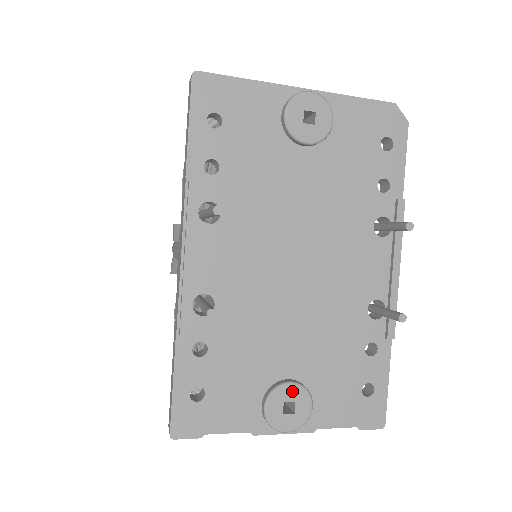
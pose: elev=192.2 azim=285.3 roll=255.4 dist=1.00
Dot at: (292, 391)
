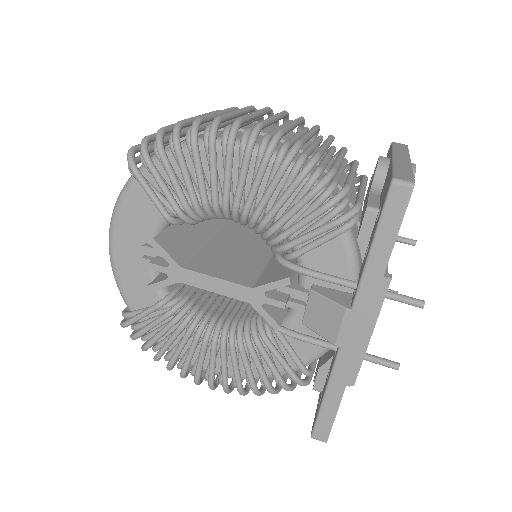
Dot at: occluded
